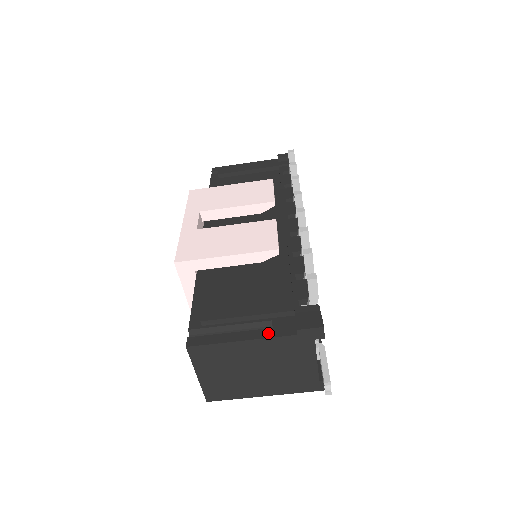
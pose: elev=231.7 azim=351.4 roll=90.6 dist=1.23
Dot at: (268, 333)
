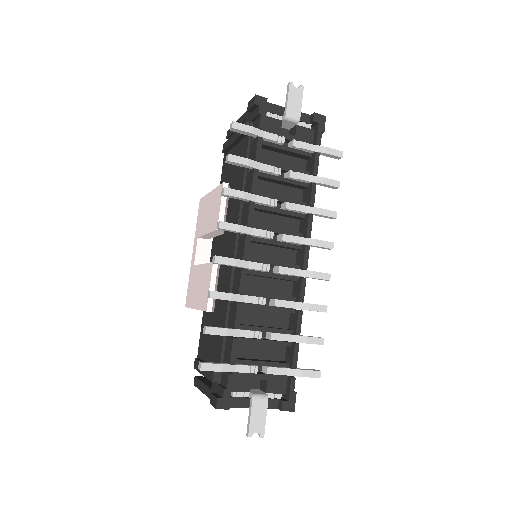
Dot at: (209, 393)
